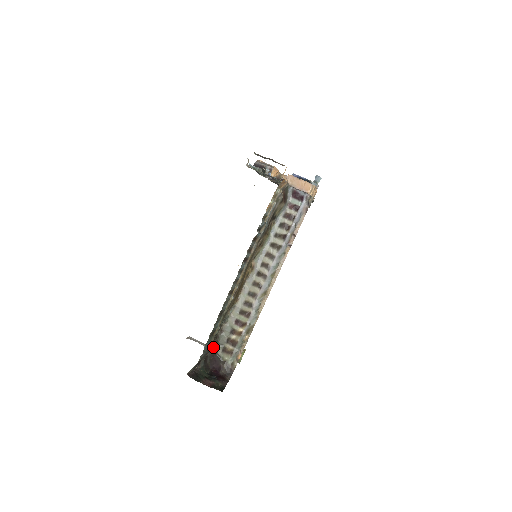
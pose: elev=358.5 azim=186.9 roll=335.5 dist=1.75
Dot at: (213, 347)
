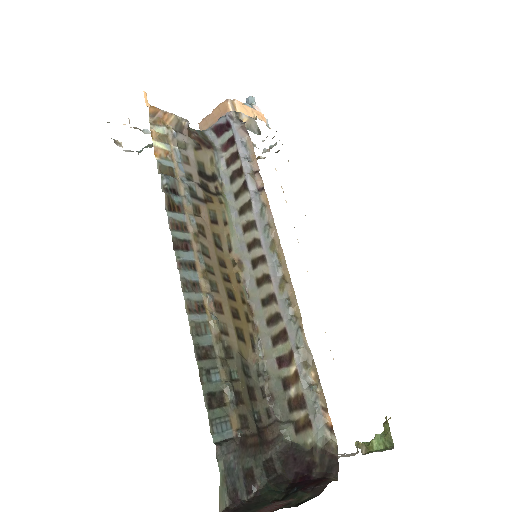
Dot at: (274, 436)
